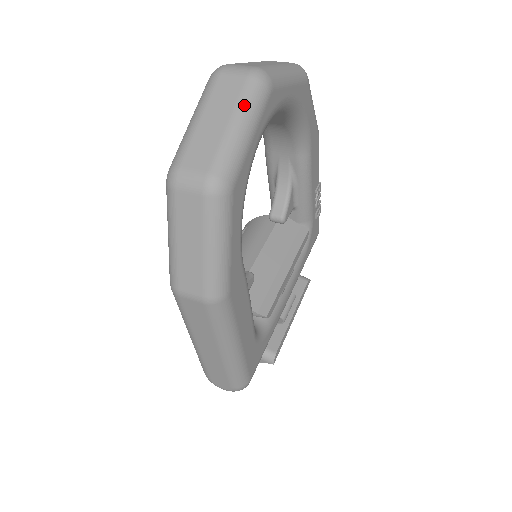
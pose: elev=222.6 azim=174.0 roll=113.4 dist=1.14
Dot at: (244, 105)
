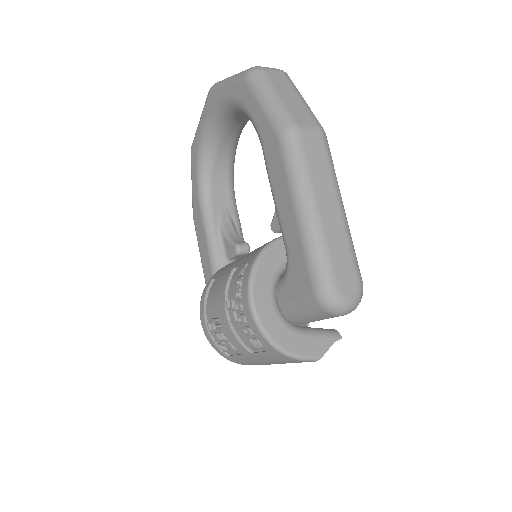
Dot at: occluded
